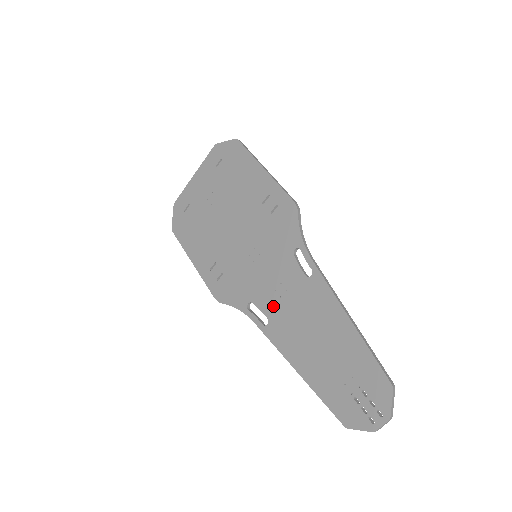
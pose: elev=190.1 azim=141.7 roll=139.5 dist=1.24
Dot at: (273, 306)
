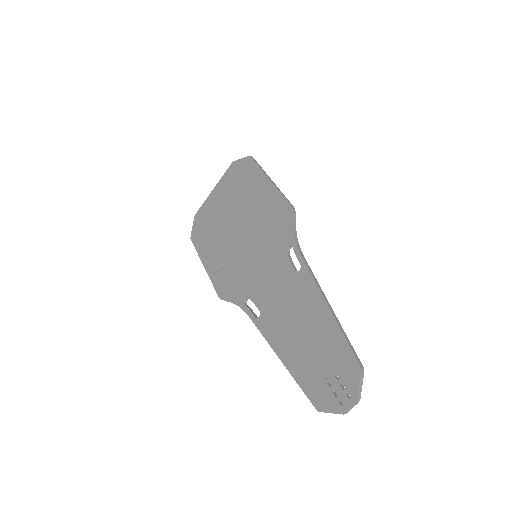
Dot at: (265, 300)
